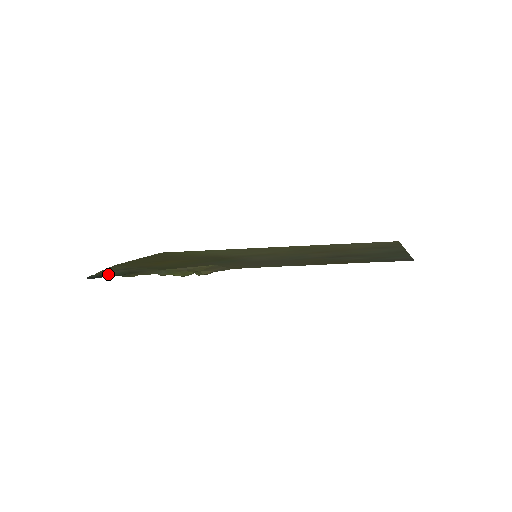
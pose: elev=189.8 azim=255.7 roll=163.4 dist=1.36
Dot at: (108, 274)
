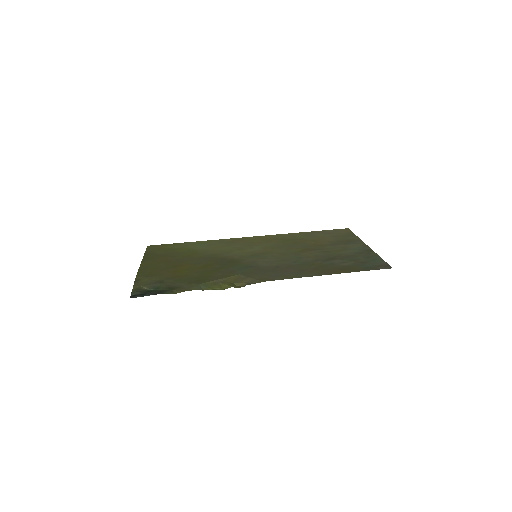
Dot at: (145, 289)
